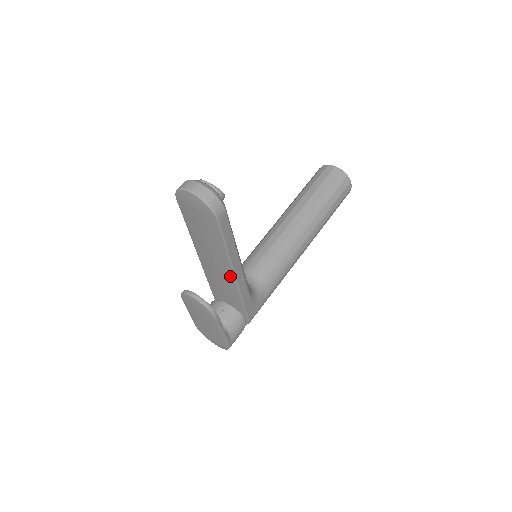
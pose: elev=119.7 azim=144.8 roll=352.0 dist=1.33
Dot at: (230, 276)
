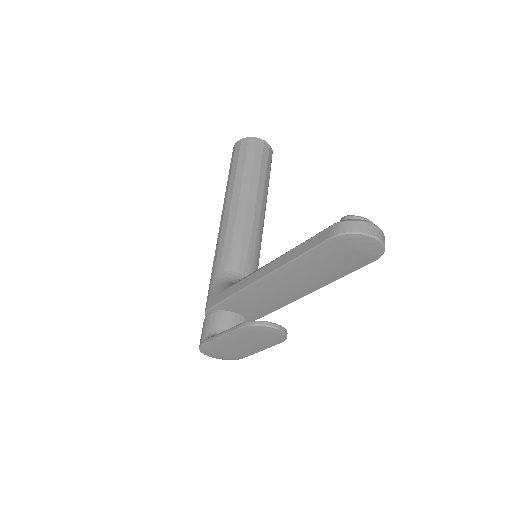
Dot at: (297, 296)
